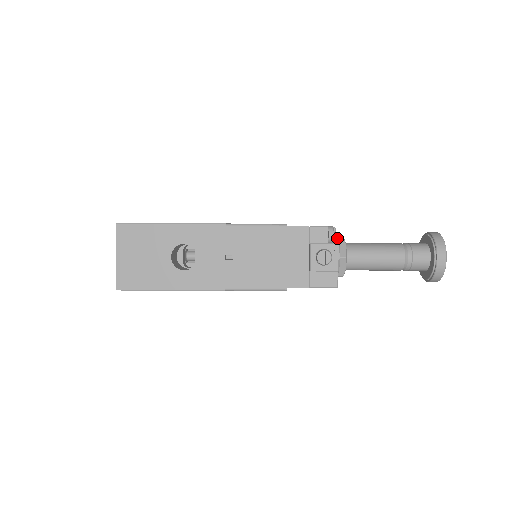
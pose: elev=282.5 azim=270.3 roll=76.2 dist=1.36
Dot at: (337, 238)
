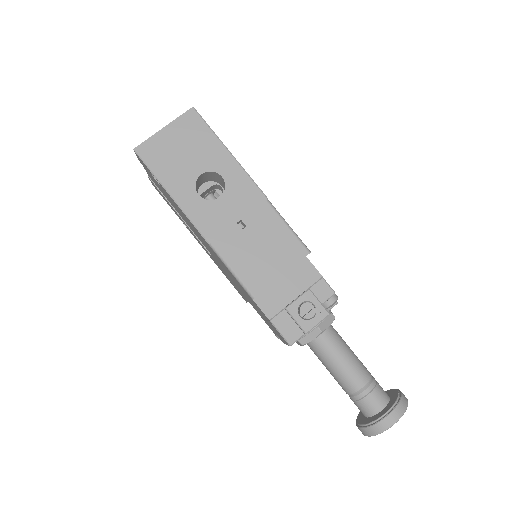
Dot at: (330, 312)
